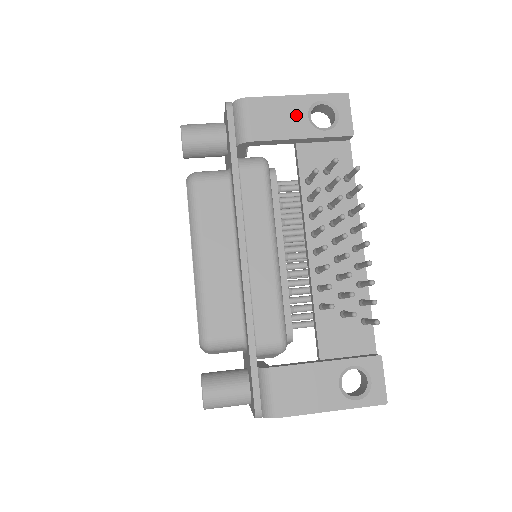
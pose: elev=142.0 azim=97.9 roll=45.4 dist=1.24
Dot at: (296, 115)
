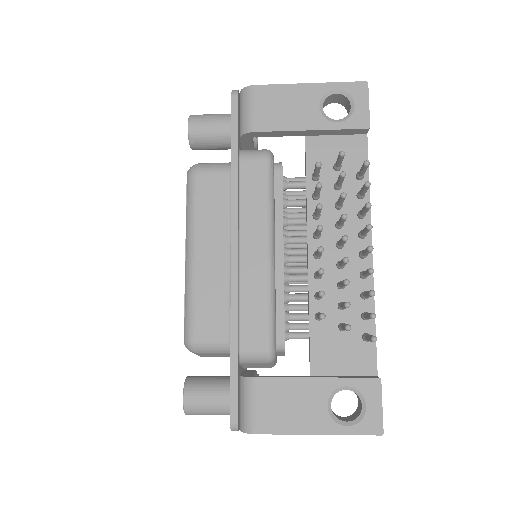
Dot at: (306, 105)
